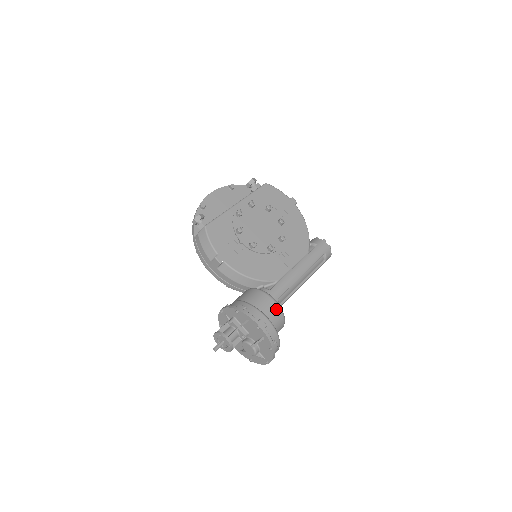
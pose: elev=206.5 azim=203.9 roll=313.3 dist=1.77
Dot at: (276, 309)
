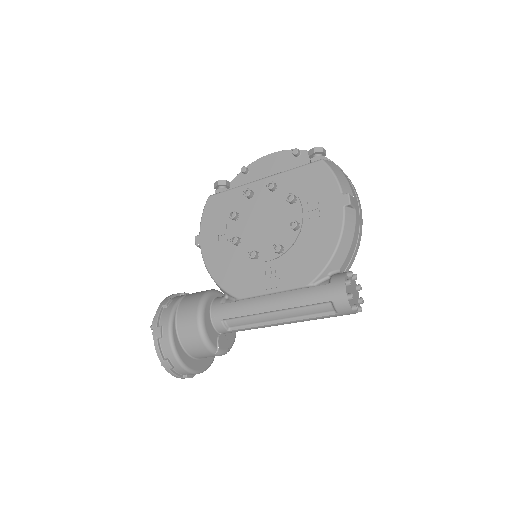
Dot at: (194, 328)
